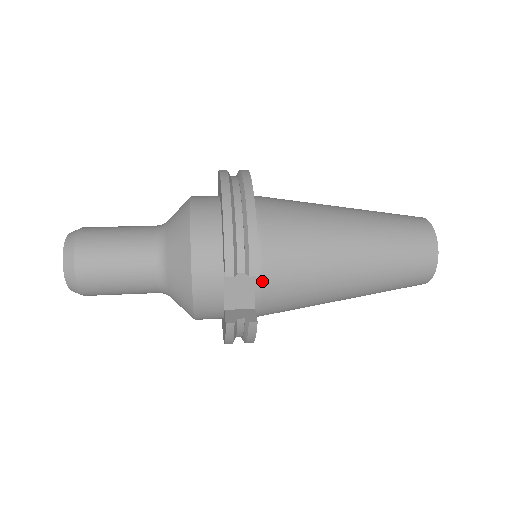
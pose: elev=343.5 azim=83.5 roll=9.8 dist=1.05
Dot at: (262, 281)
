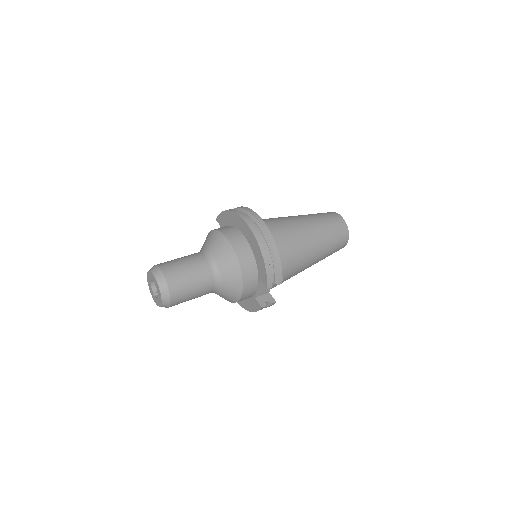
Dot at: occluded
